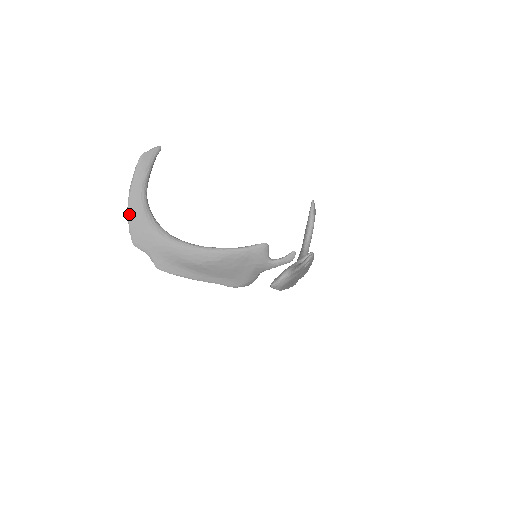
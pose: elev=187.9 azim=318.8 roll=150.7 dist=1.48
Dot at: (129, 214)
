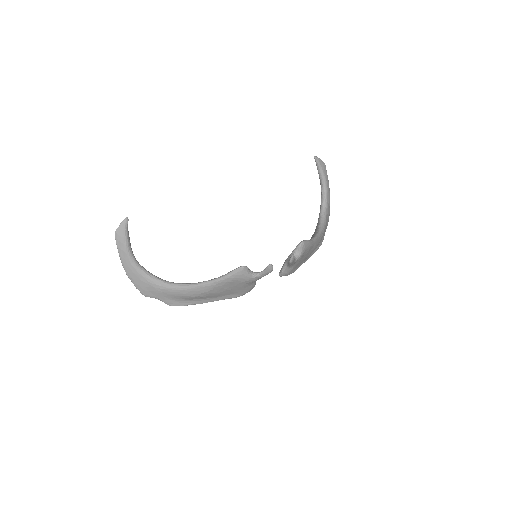
Dot at: (129, 278)
